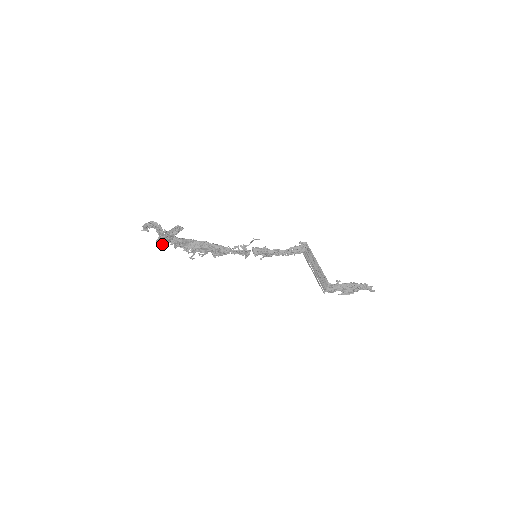
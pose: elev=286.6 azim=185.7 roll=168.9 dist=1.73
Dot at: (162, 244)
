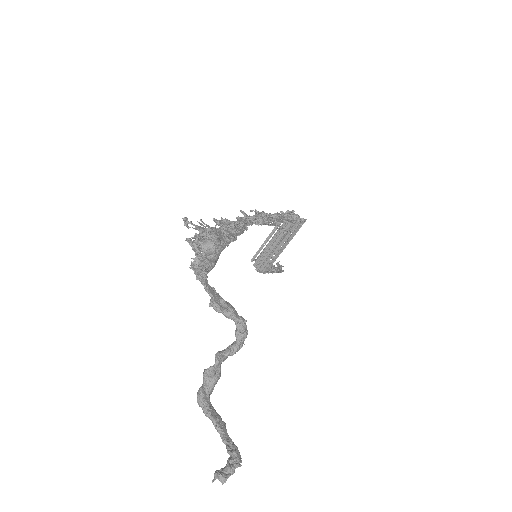
Dot at: occluded
